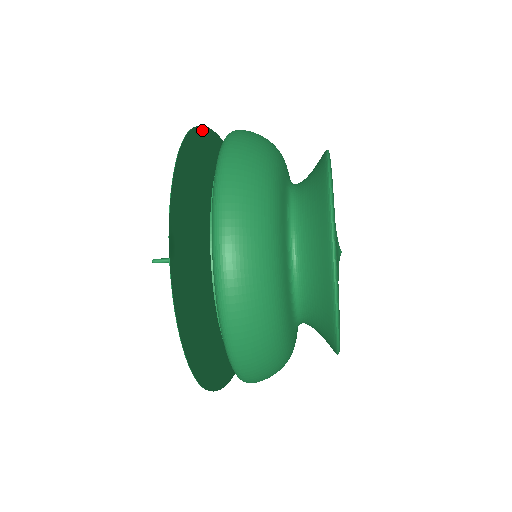
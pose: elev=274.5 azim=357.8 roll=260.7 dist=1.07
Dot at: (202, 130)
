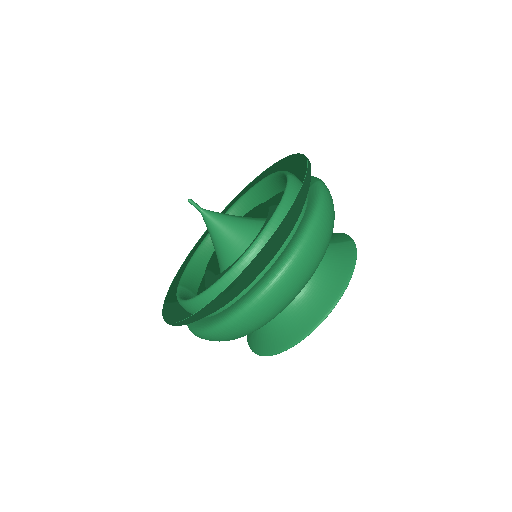
Dot at: (307, 190)
